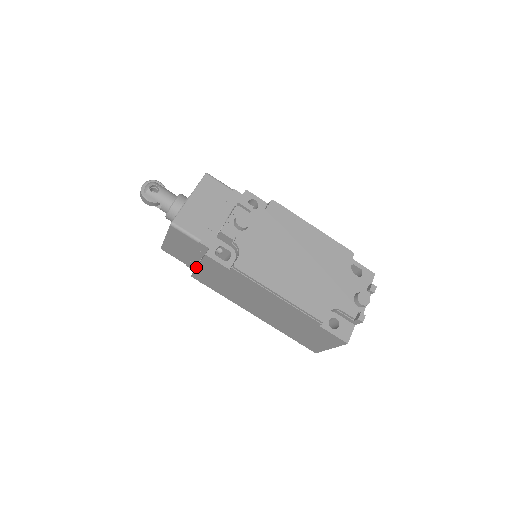
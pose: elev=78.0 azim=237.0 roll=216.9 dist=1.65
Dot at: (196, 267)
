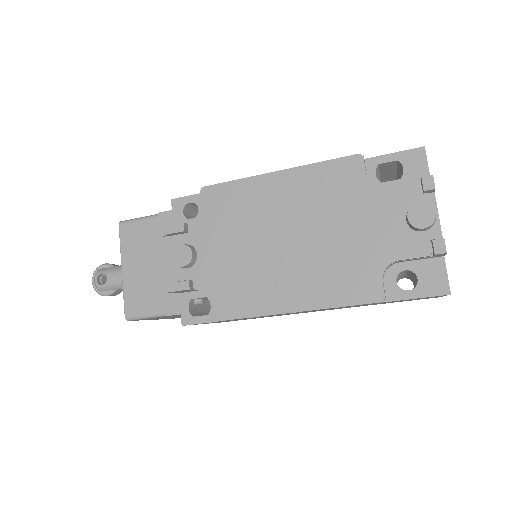
Dot at: occluded
